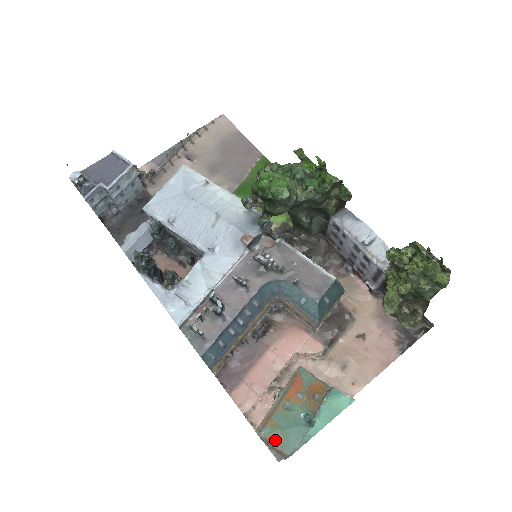
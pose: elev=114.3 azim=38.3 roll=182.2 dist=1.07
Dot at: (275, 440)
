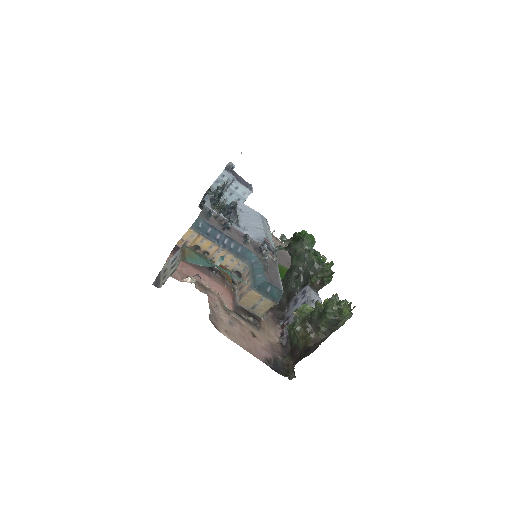
Dot at: (188, 253)
